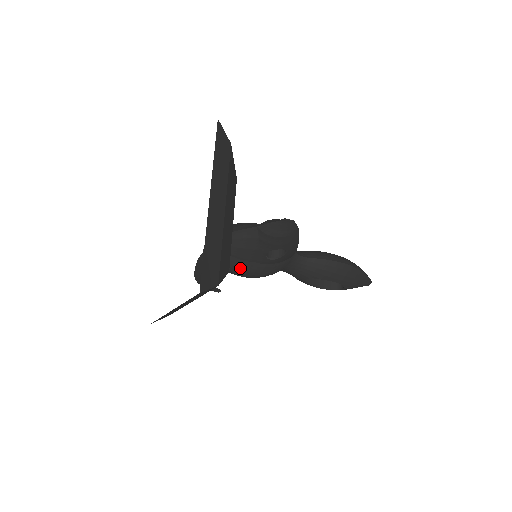
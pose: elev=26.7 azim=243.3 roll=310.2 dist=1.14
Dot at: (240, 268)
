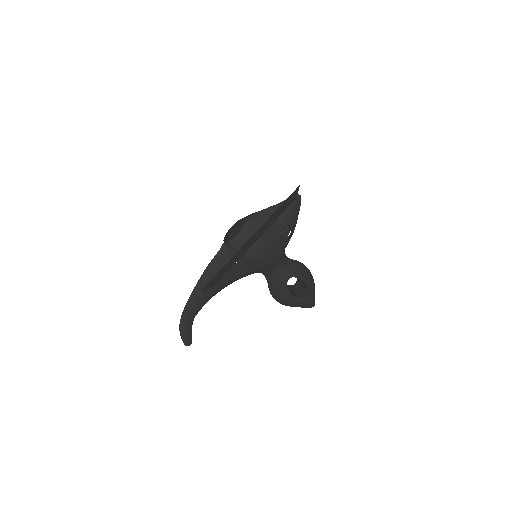
Dot at: (263, 244)
